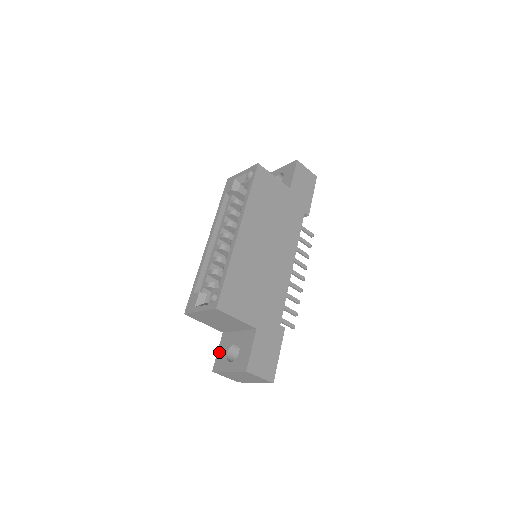
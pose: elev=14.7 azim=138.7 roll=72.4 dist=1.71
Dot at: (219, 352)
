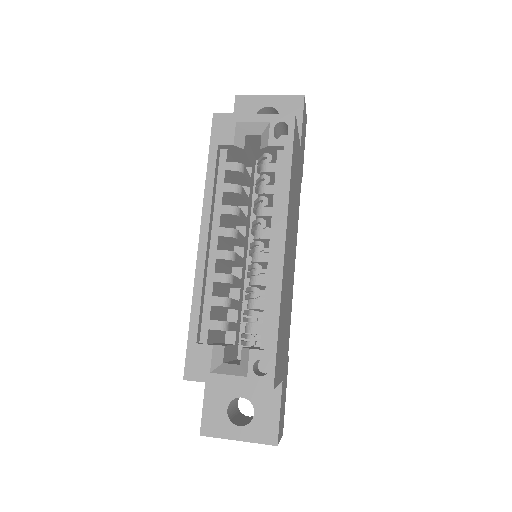
Dot at: (208, 406)
